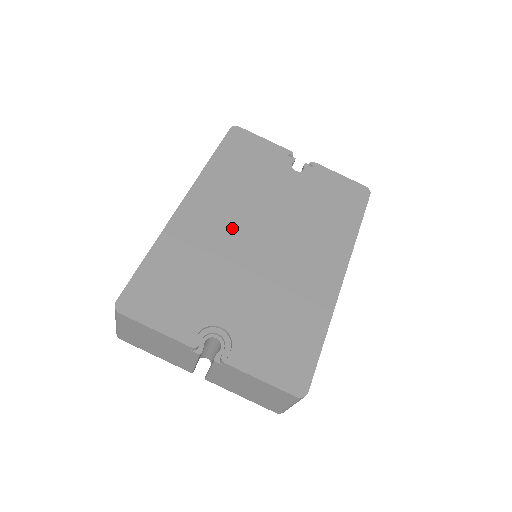
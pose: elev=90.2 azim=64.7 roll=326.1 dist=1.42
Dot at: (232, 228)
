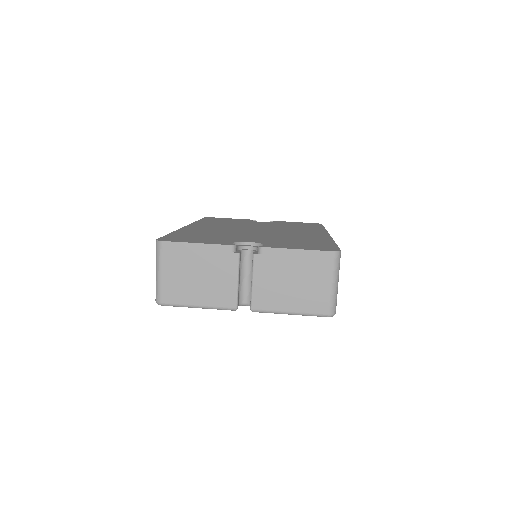
Dot at: (230, 229)
